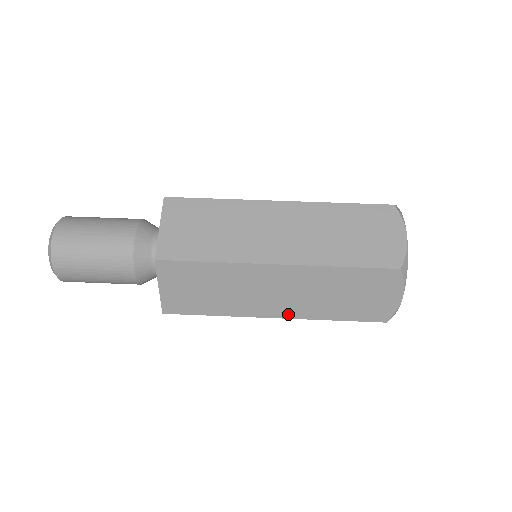
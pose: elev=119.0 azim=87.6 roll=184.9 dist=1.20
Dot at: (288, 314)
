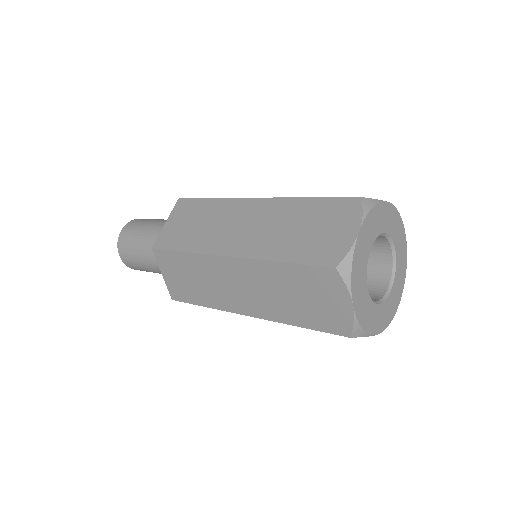
Dot at: (242, 252)
